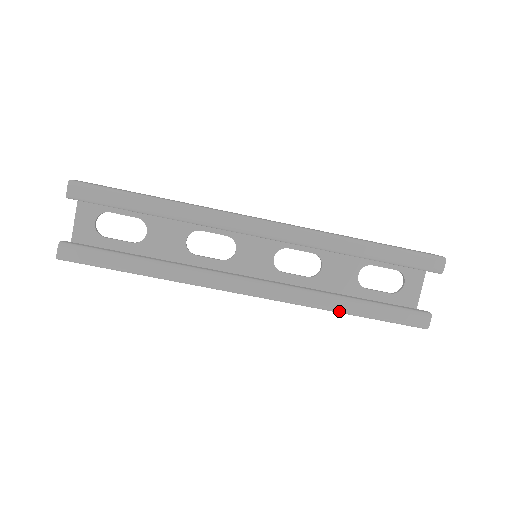
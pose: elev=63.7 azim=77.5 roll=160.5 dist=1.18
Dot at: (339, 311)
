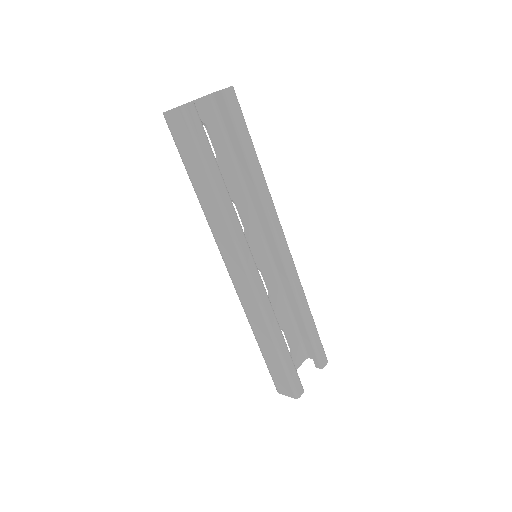
Dot at: (275, 338)
